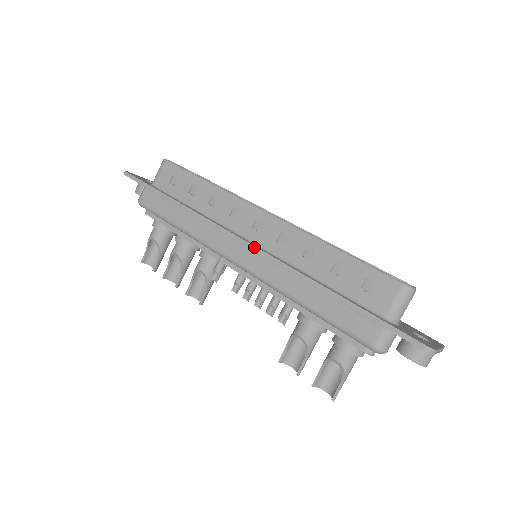
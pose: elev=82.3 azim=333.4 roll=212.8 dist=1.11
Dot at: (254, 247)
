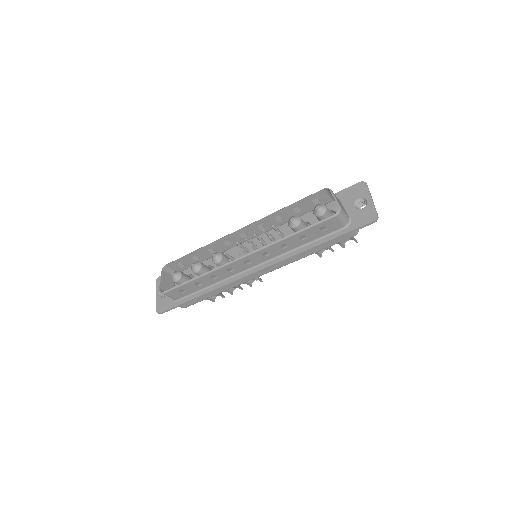
Dot at: (263, 270)
